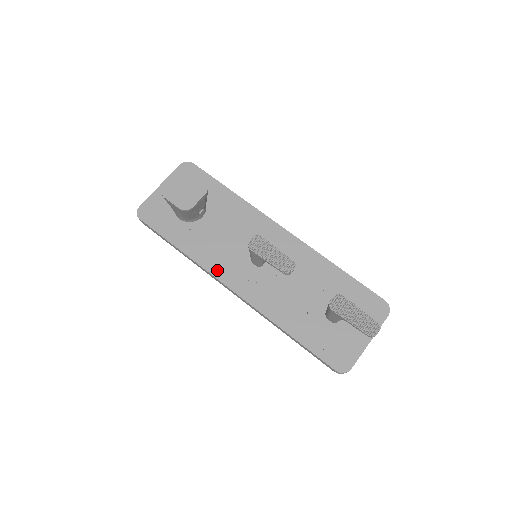
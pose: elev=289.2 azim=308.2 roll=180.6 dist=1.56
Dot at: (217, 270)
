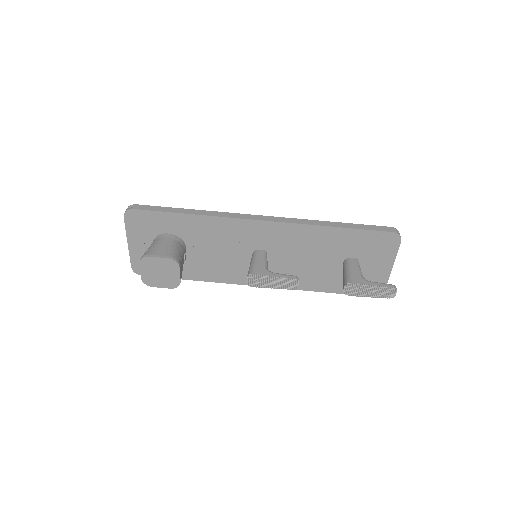
Dot at: (234, 279)
